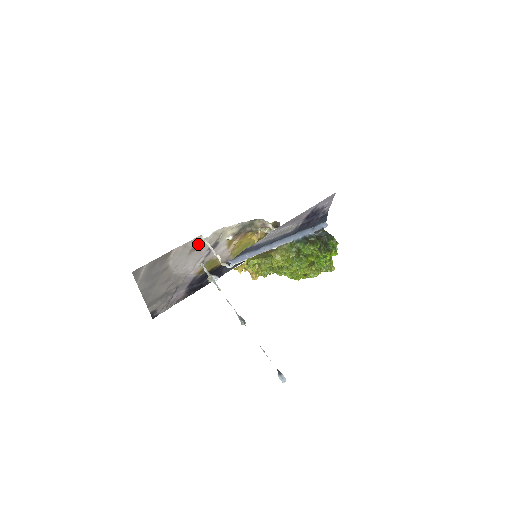
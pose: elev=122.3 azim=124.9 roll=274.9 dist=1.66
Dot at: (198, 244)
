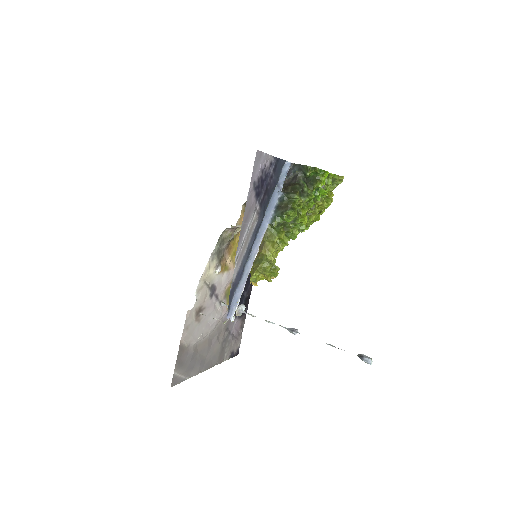
Dot at: (196, 311)
